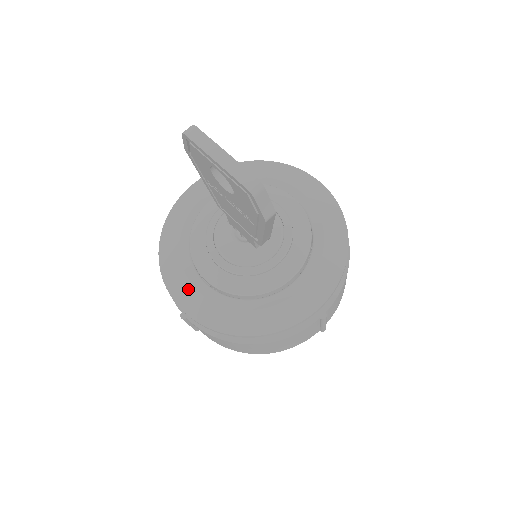
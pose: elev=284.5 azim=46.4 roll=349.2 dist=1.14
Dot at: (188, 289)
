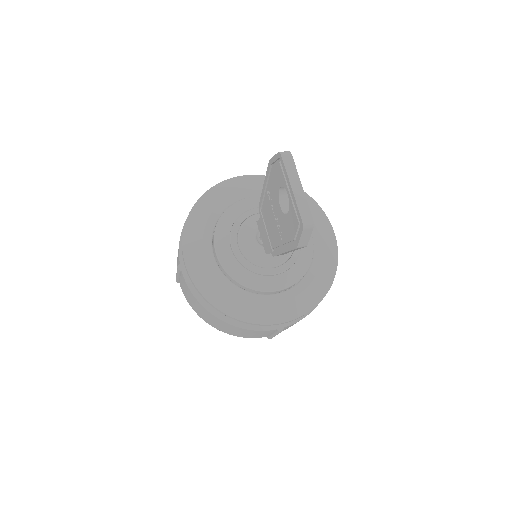
Dot at: (199, 252)
